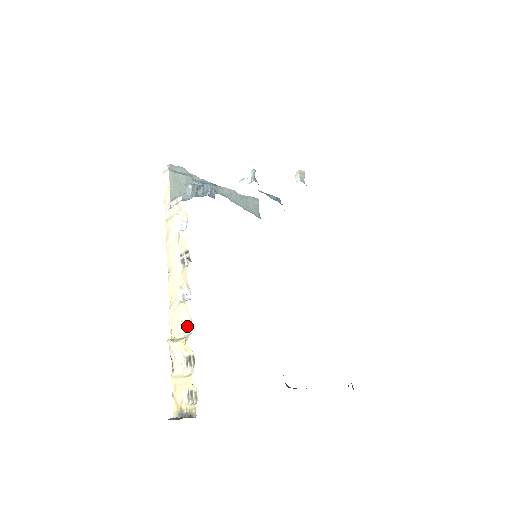
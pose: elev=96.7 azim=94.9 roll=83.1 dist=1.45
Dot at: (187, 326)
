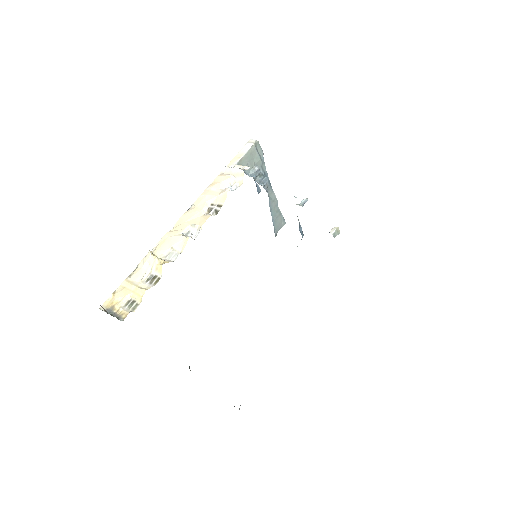
Dot at: (173, 254)
